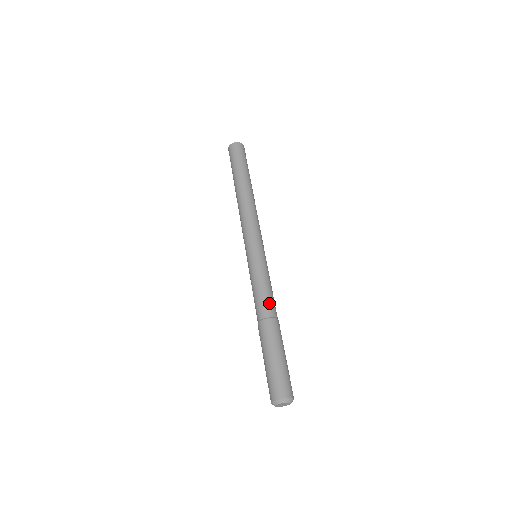
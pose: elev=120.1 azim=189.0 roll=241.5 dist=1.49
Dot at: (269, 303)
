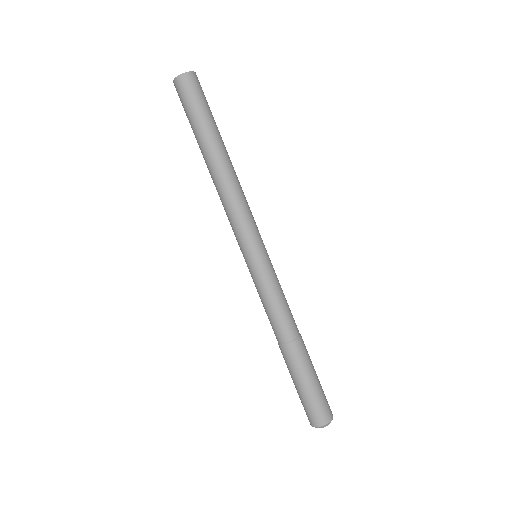
Dot at: (292, 319)
